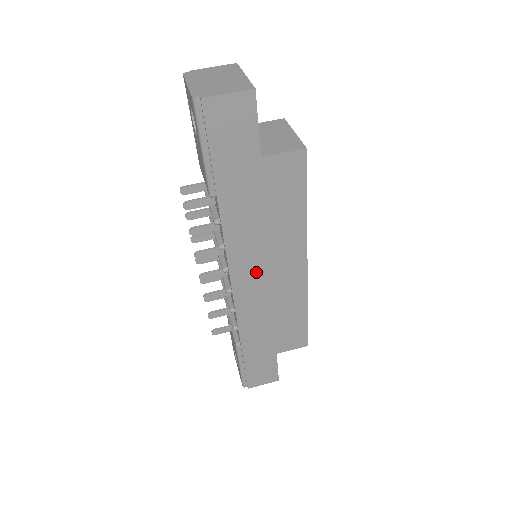
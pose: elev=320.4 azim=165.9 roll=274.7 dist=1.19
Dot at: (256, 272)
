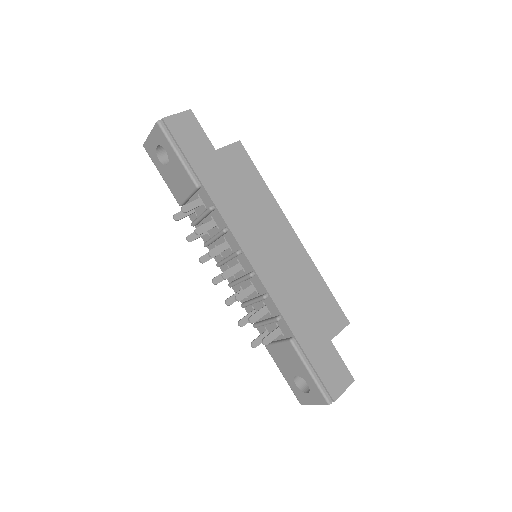
Dot at: (262, 246)
